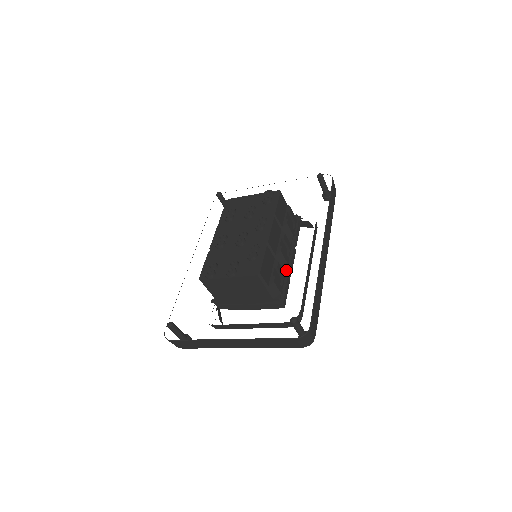
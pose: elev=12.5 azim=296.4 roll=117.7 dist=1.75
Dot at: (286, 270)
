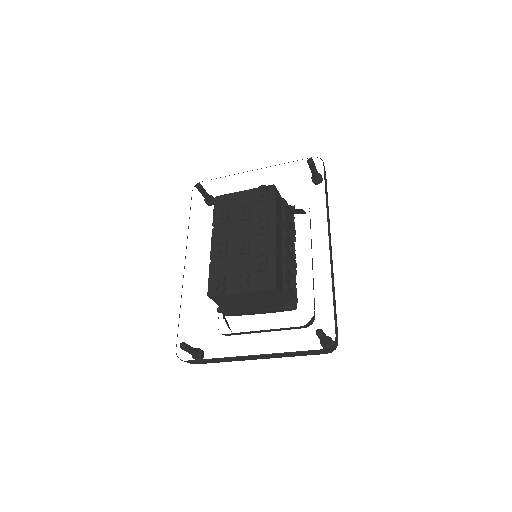
Dot at: (293, 270)
